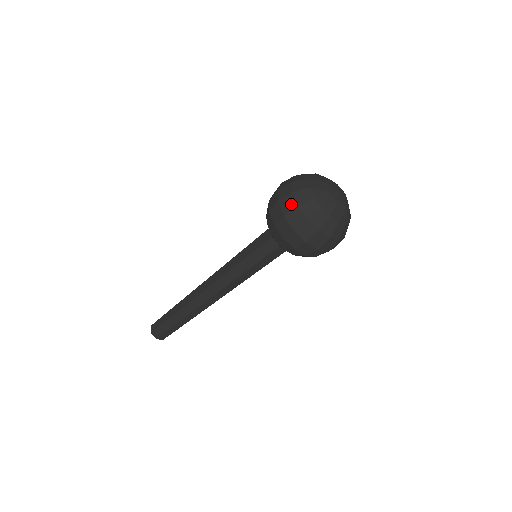
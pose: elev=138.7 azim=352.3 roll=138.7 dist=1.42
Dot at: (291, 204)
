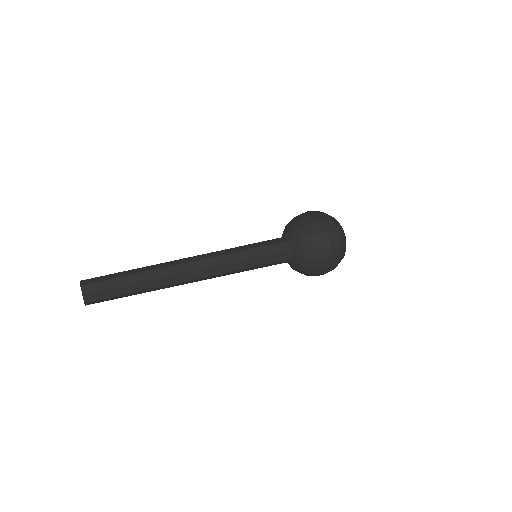
Dot at: (336, 238)
